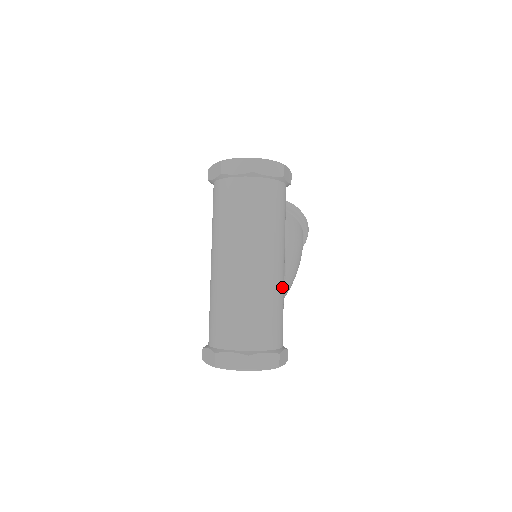
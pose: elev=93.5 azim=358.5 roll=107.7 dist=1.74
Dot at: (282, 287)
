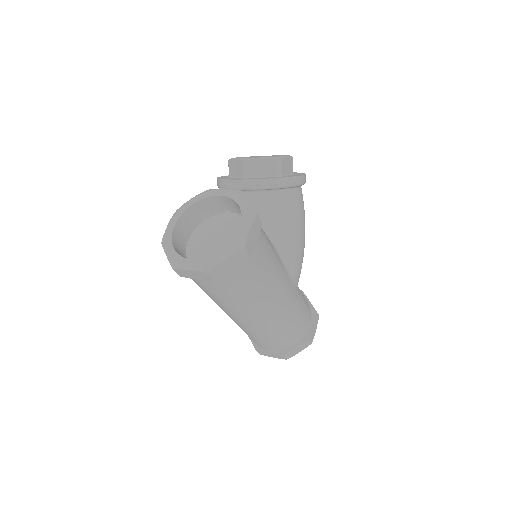
Dot at: (293, 301)
